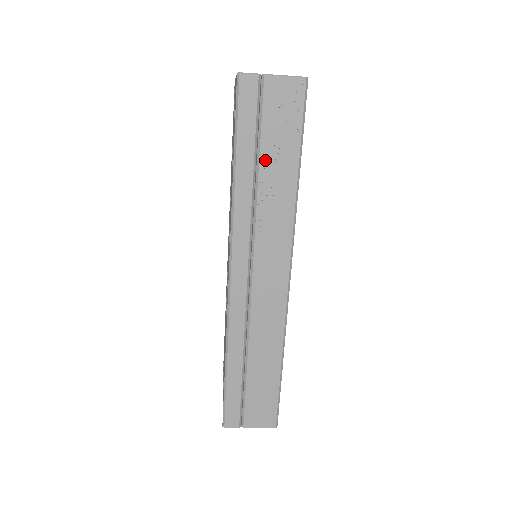
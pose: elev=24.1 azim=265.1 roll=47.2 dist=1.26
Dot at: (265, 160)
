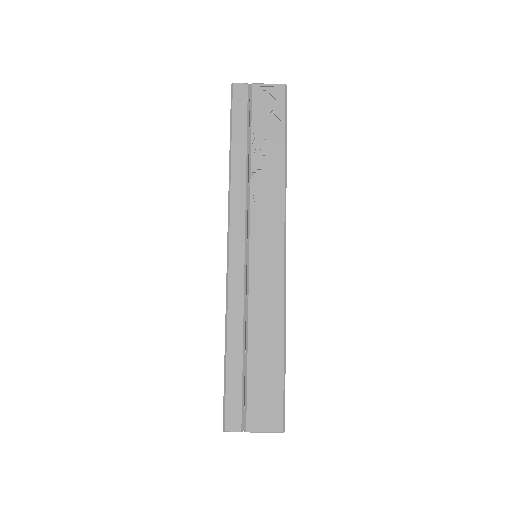
Dot at: (256, 146)
